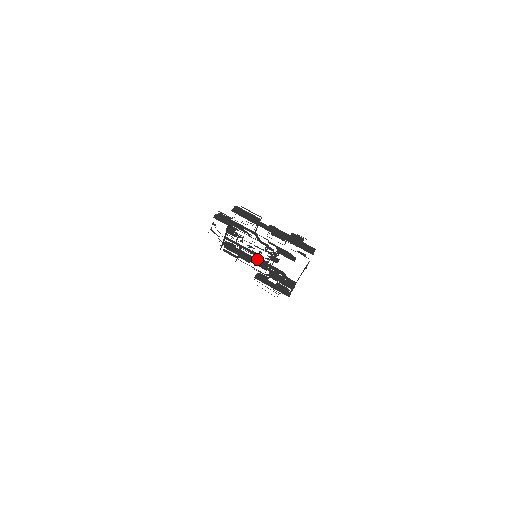
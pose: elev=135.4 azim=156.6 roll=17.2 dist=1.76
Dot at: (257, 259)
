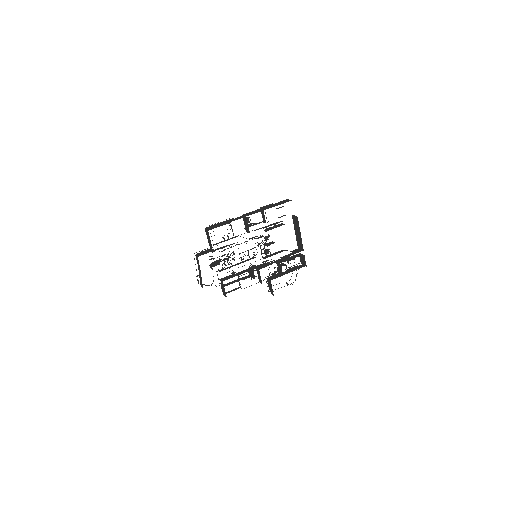
Dot at: occluded
